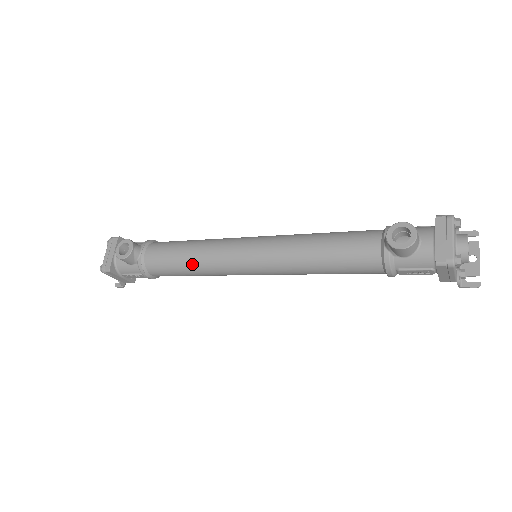
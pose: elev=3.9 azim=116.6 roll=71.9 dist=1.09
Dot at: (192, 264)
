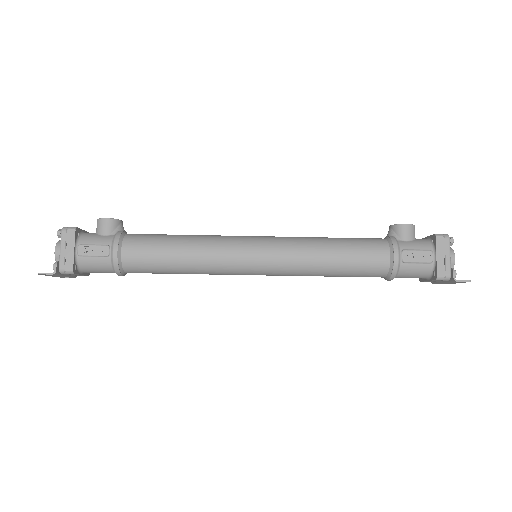
Dot at: (189, 238)
